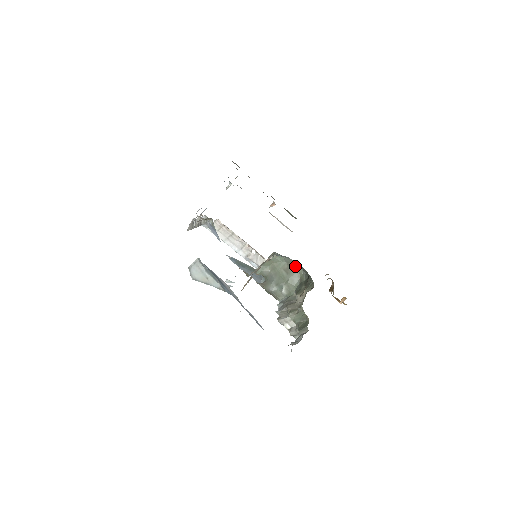
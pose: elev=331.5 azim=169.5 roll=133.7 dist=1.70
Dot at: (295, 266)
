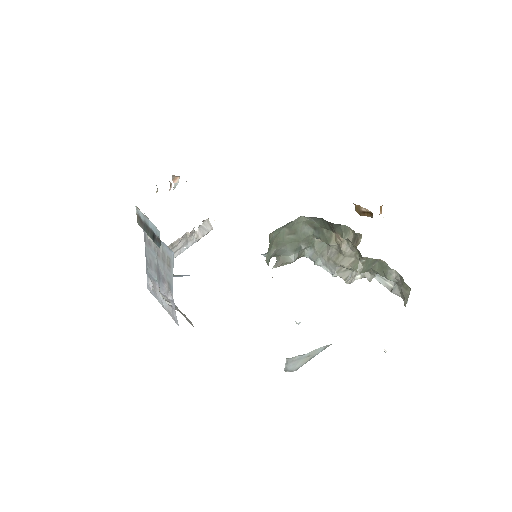
Dot at: (295, 222)
